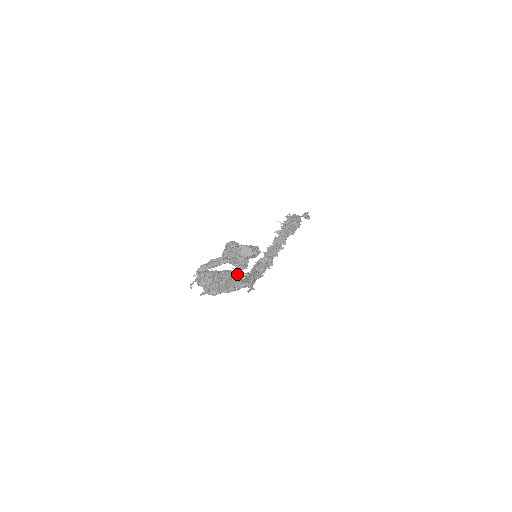
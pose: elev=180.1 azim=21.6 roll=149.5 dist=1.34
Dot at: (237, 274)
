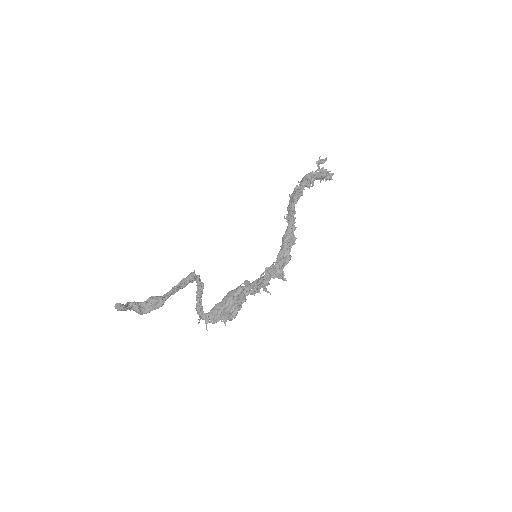
Dot at: (238, 287)
